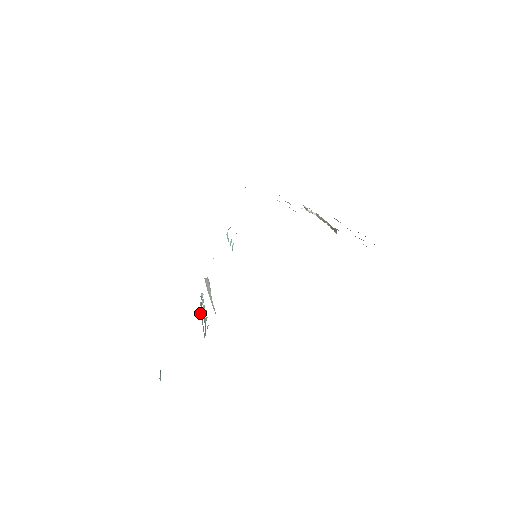
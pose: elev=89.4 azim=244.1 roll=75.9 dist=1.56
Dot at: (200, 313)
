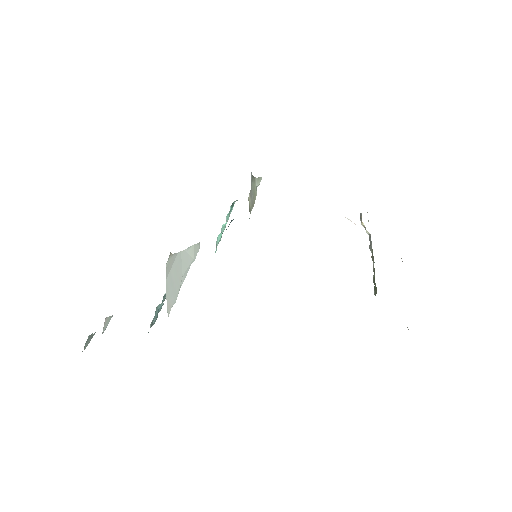
Dot at: occluded
